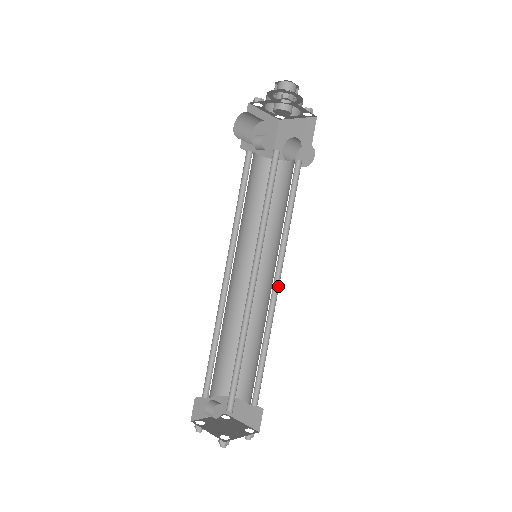
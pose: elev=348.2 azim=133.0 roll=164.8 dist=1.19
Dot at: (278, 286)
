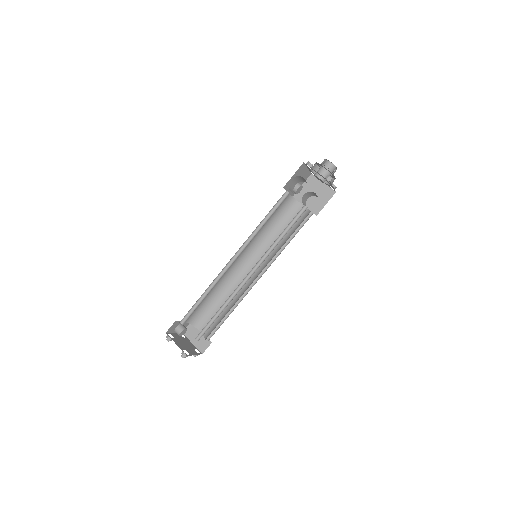
Dot at: (258, 278)
